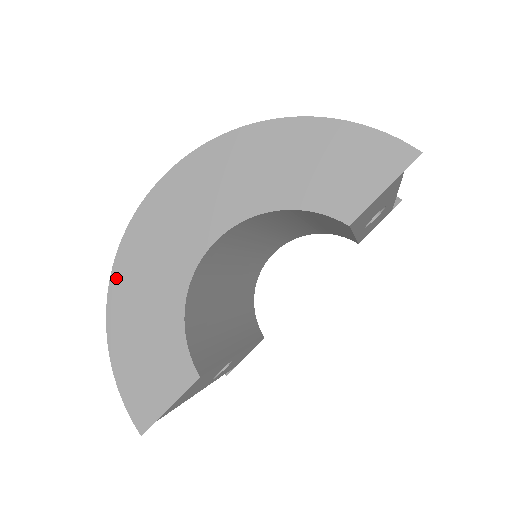
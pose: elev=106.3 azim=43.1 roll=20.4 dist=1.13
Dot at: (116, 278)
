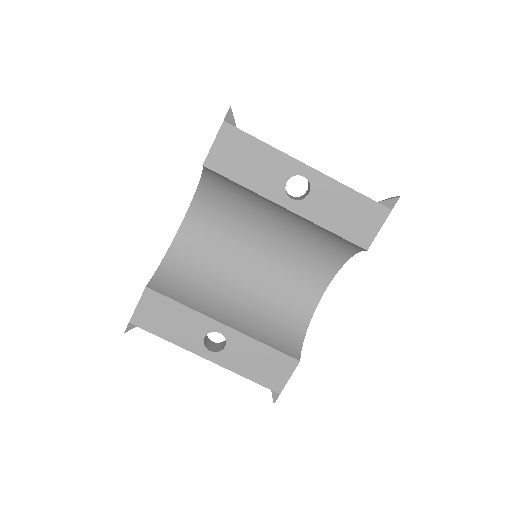
Dot at: occluded
